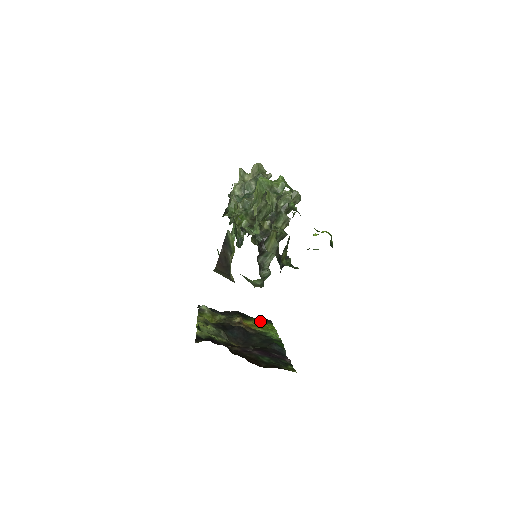
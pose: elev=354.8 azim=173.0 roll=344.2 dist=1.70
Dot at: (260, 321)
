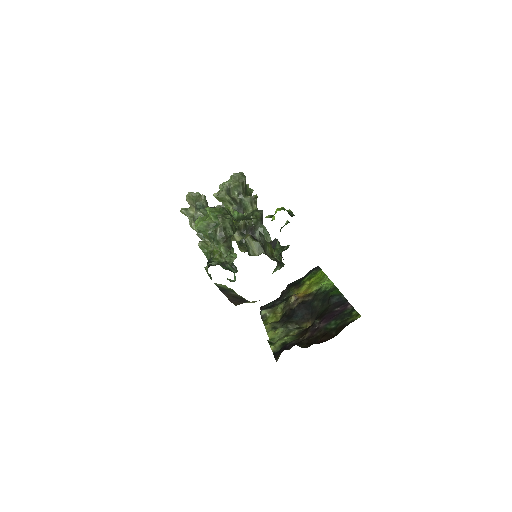
Dot at: (310, 277)
